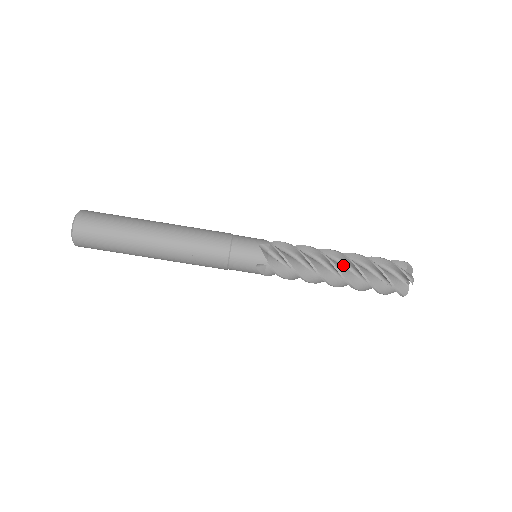
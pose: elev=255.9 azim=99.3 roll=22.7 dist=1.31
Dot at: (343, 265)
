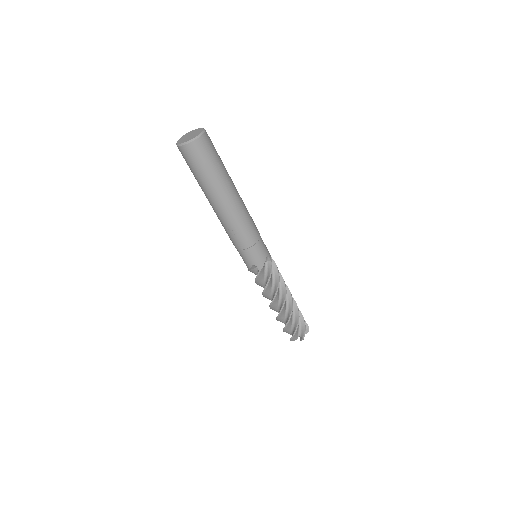
Dot at: (286, 303)
